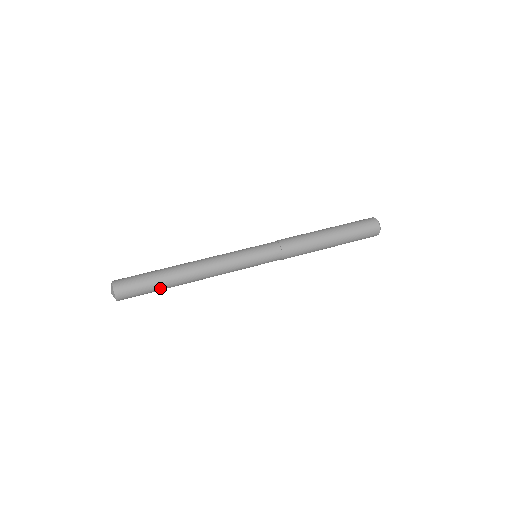
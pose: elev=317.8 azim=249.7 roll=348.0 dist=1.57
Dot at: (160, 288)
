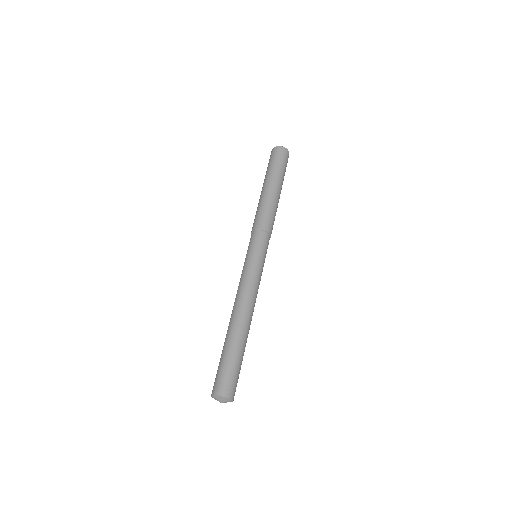
Dot at: (243, 354)
